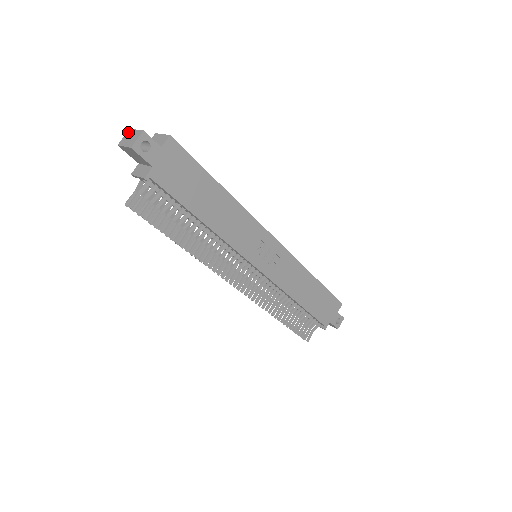
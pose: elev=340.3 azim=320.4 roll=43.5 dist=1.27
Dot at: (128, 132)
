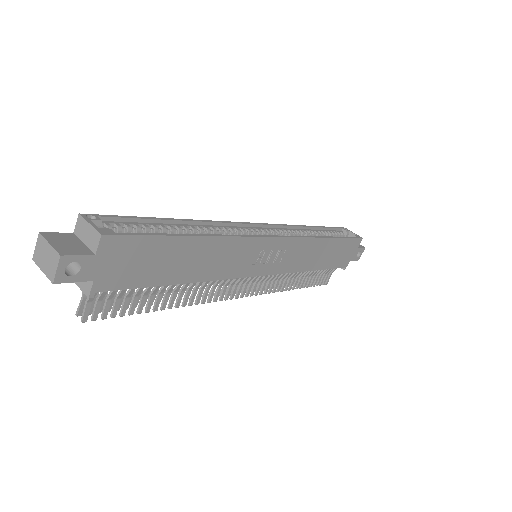
Dot at: (39, 241)
